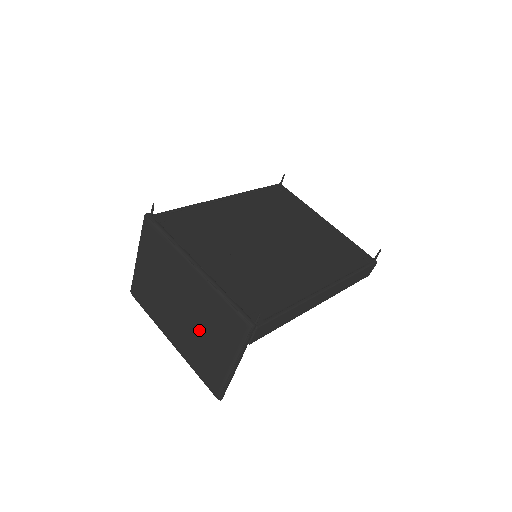
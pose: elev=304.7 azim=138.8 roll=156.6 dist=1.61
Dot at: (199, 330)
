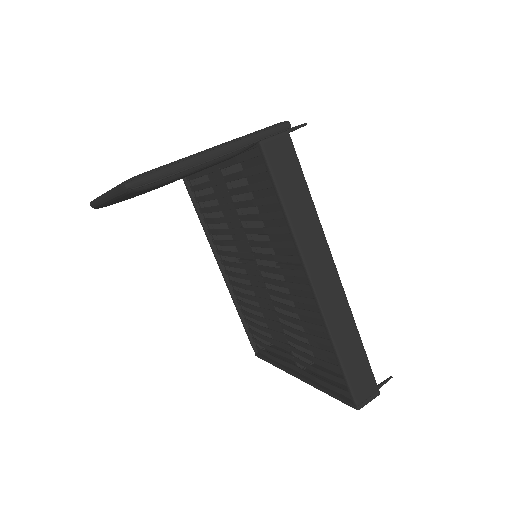
Dot at: occluded
